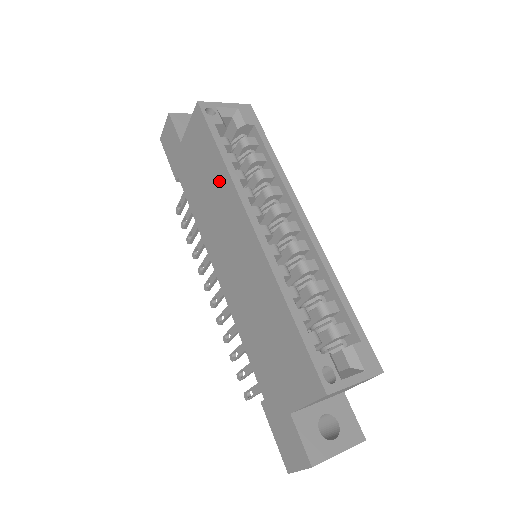
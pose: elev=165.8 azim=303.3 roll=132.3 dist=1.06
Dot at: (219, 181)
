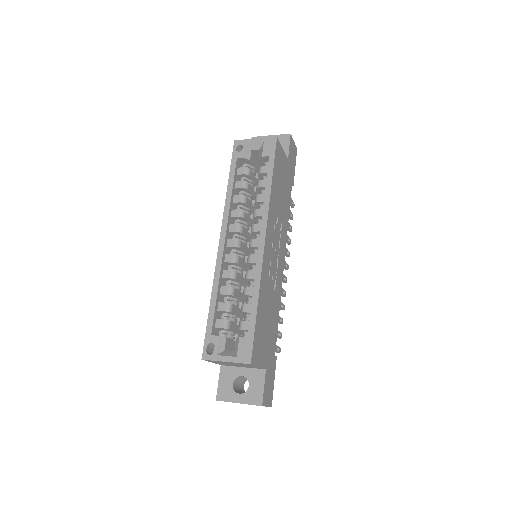
Dot at: occluded
